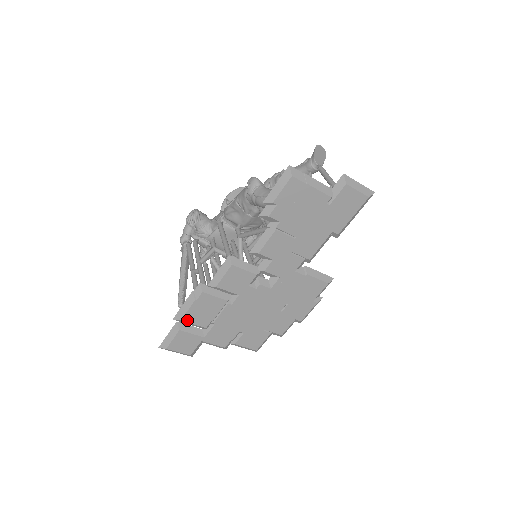
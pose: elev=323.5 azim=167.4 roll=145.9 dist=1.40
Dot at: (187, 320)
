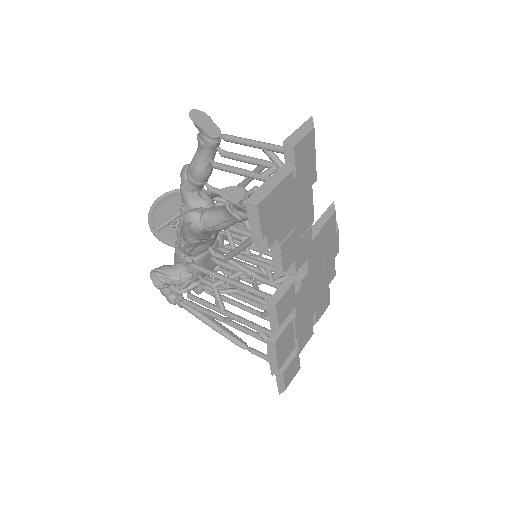
Dot at: (281, 364)
